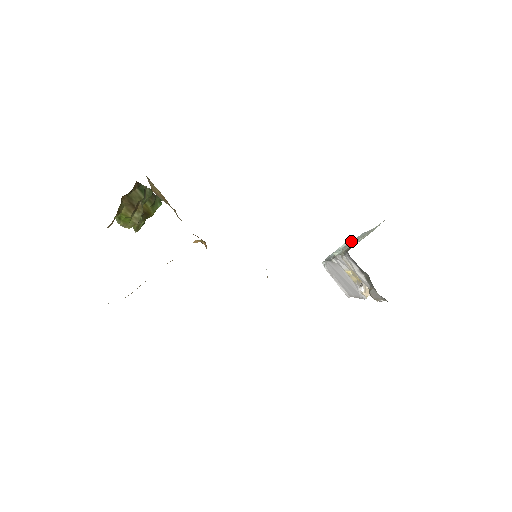
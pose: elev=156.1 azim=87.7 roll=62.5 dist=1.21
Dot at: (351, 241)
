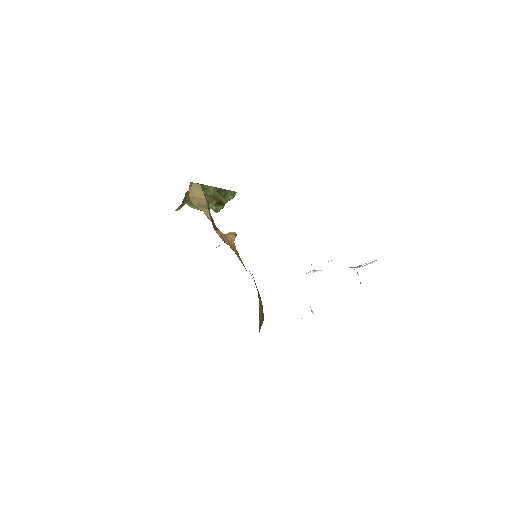
Dot at: occluded
